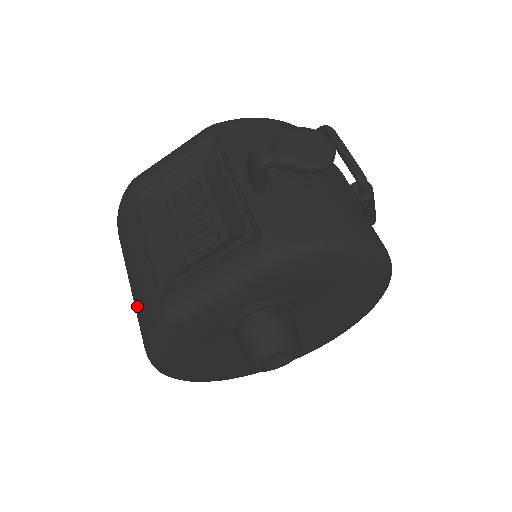
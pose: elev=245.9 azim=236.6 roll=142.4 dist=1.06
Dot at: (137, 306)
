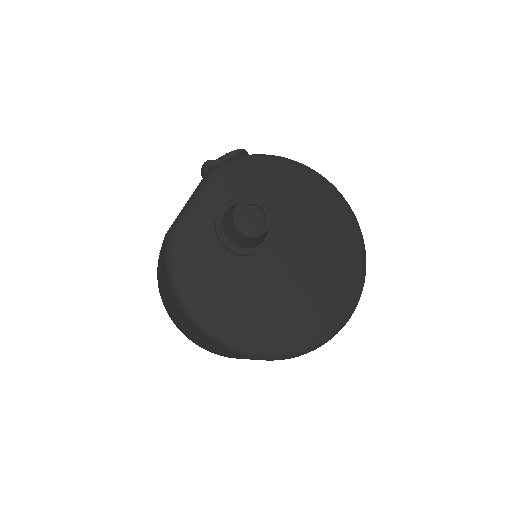
Dot at: (164, 281)
